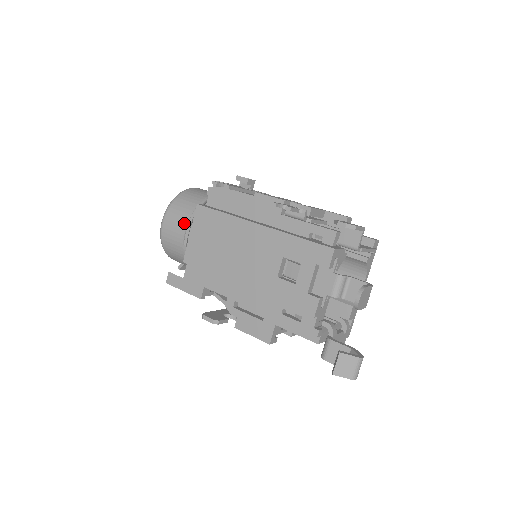
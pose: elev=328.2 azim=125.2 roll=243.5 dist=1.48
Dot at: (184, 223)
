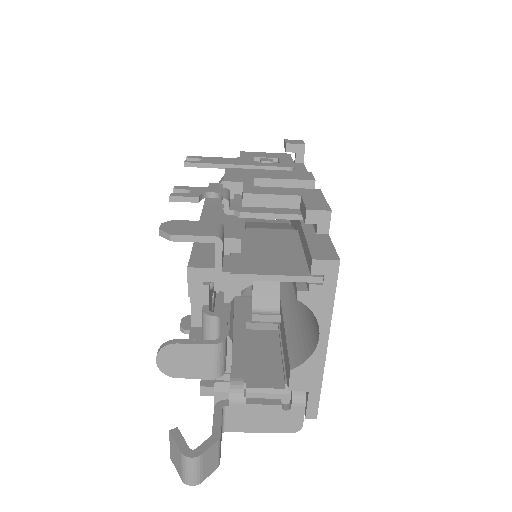
Dot at: occluded
